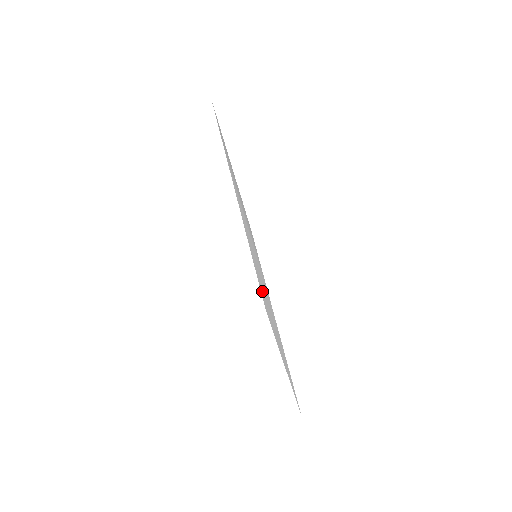
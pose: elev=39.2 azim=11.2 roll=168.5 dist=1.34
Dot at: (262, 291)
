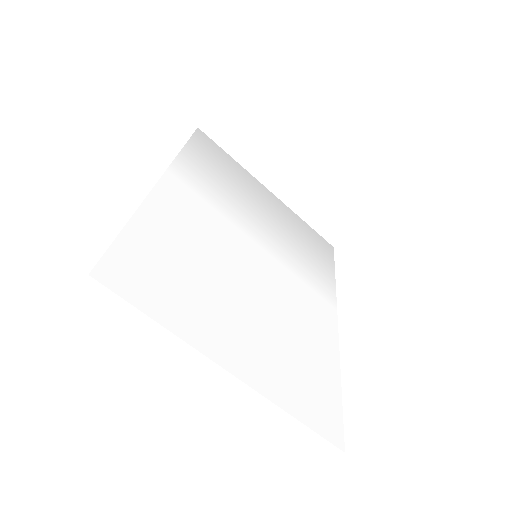
Dot at: (149, 270)
